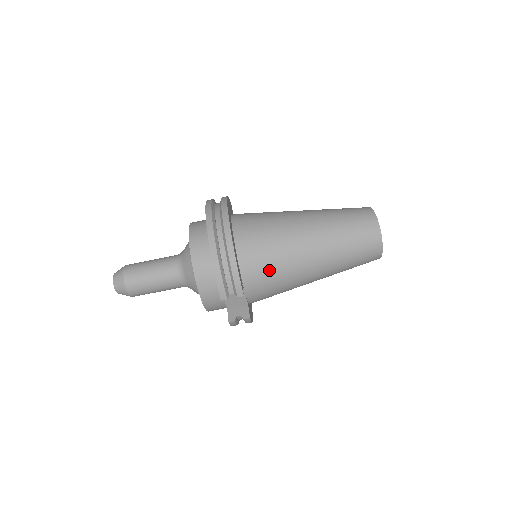
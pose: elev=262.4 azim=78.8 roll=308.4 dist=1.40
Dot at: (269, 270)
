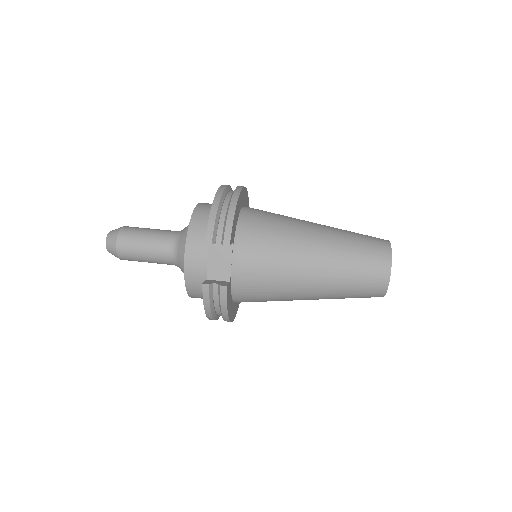
Dot at: (265, 244)
